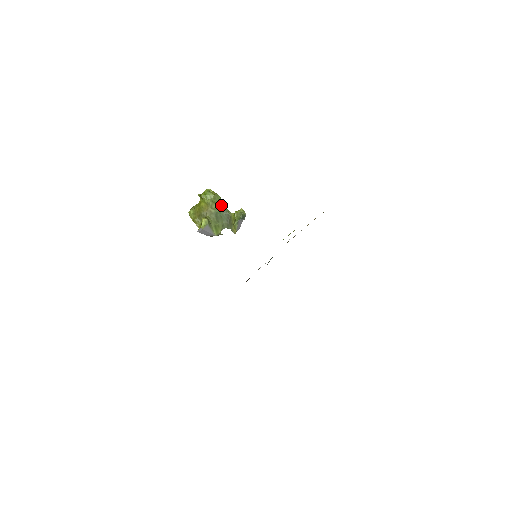
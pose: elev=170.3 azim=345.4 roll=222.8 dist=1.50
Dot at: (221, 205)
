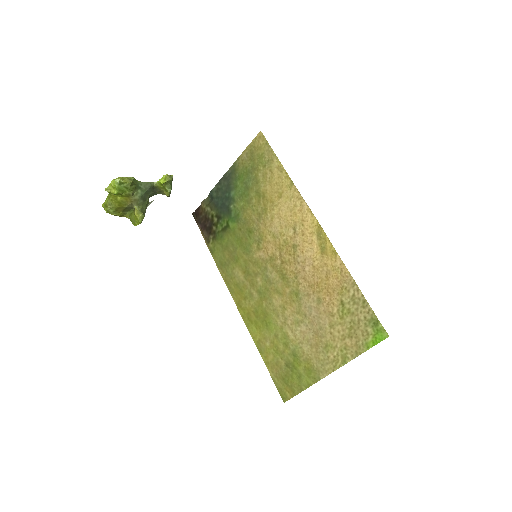
Dot at: (139, 184)
